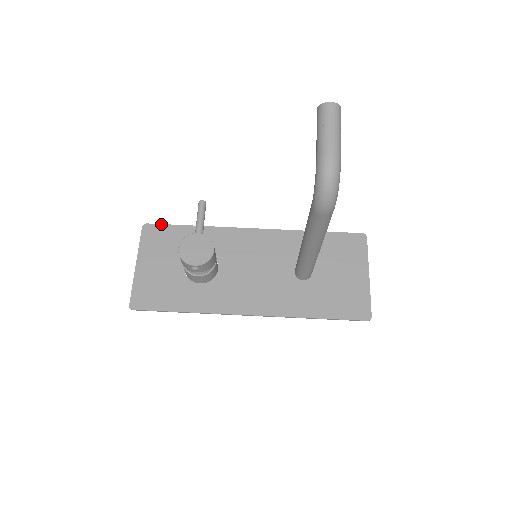
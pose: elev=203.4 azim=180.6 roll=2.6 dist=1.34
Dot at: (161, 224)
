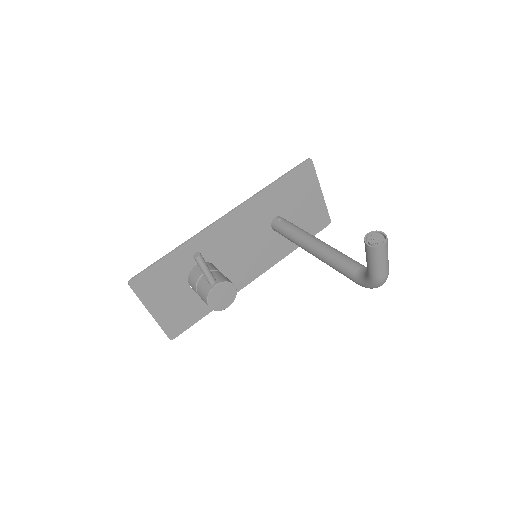
Dot at: (144, 271)
